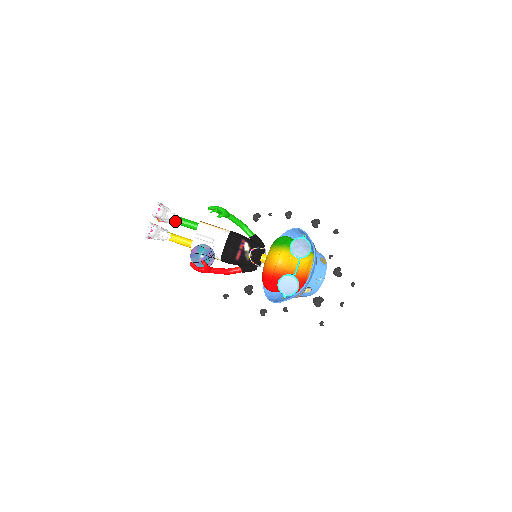
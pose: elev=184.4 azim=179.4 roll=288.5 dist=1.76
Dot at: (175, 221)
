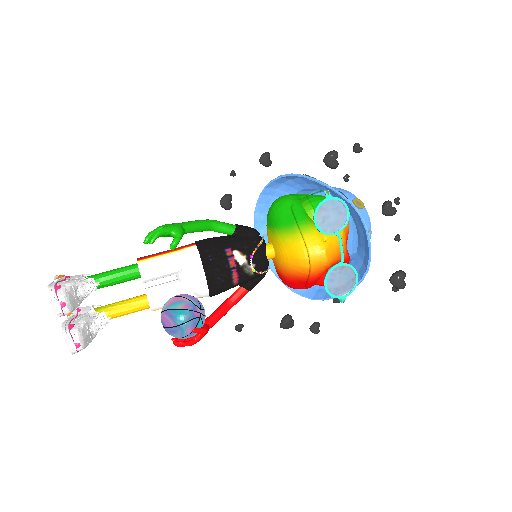
Dot at: (96, 288)
